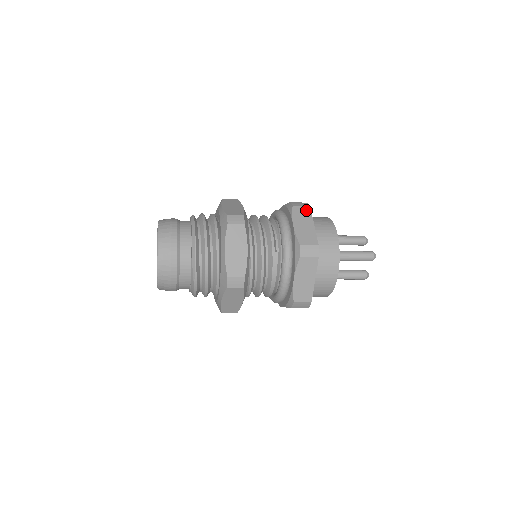
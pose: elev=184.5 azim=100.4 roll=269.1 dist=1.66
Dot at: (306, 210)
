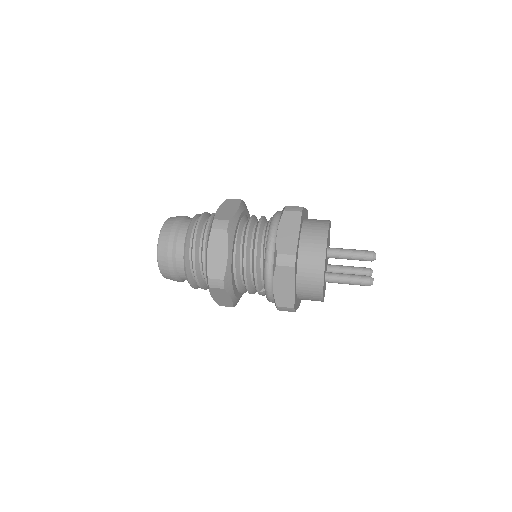
Dot at: (289, 272)
